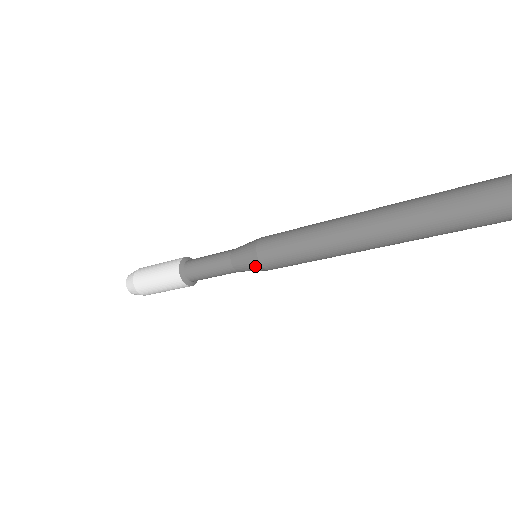
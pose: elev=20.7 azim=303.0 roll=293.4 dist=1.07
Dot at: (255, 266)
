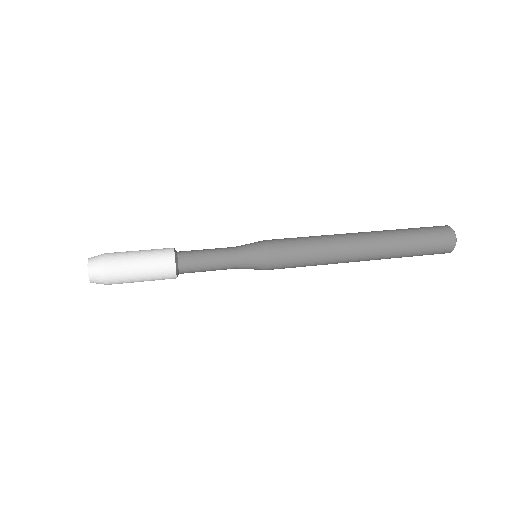
Dot at: occluded
